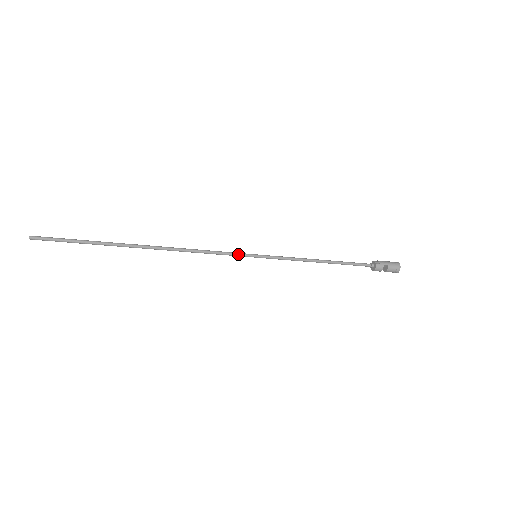
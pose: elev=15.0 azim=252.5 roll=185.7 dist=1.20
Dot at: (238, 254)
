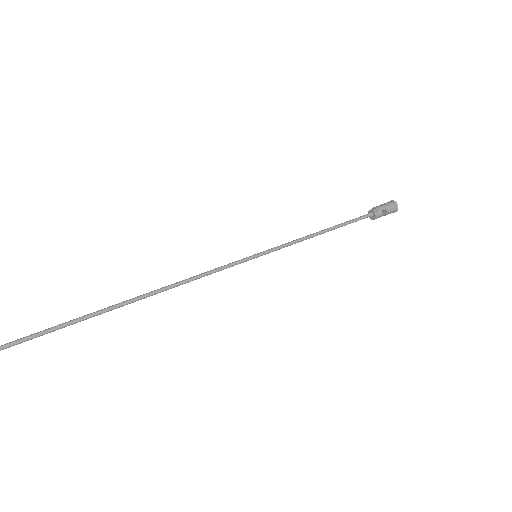
Dot at: (237, 263)
